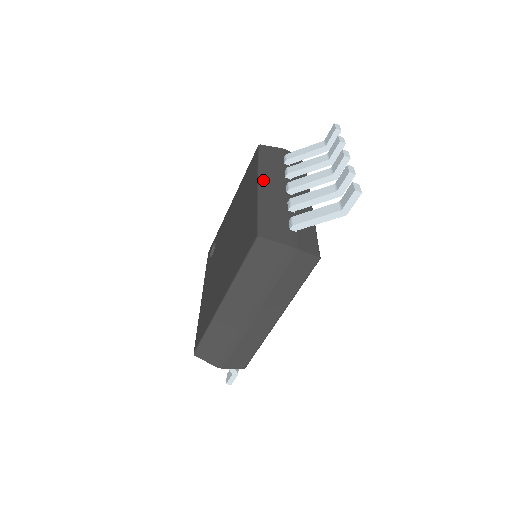
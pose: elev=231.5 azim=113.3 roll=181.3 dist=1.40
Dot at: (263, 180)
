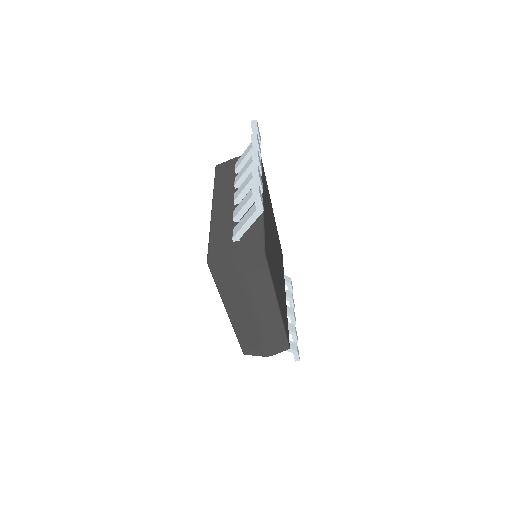
Dot at: (215, 203)
